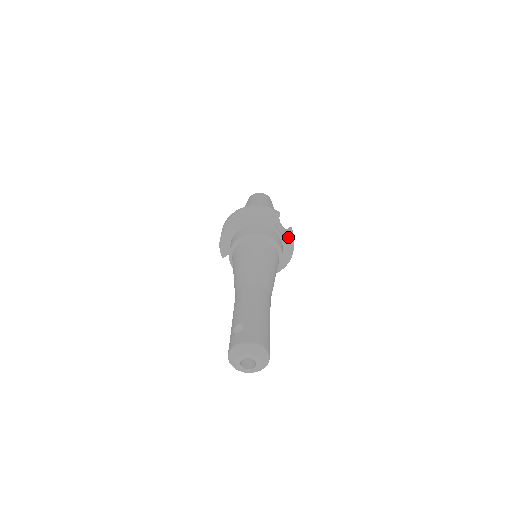
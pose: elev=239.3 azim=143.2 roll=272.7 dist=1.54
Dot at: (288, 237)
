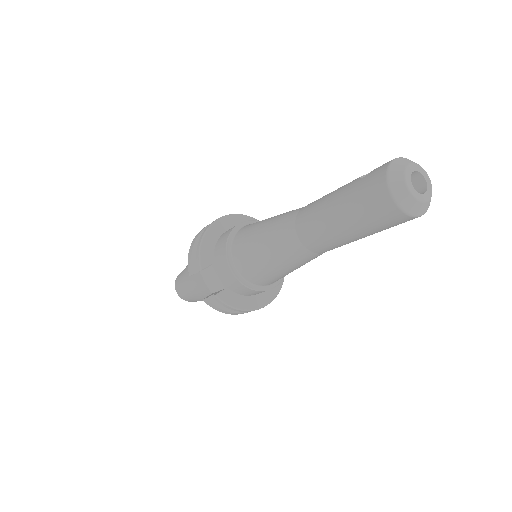
Dot at: occluded
